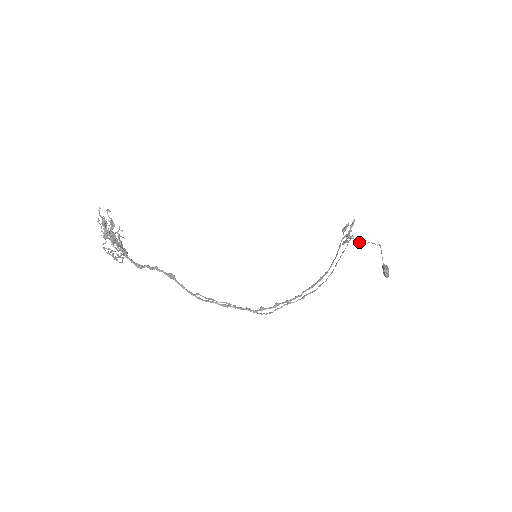
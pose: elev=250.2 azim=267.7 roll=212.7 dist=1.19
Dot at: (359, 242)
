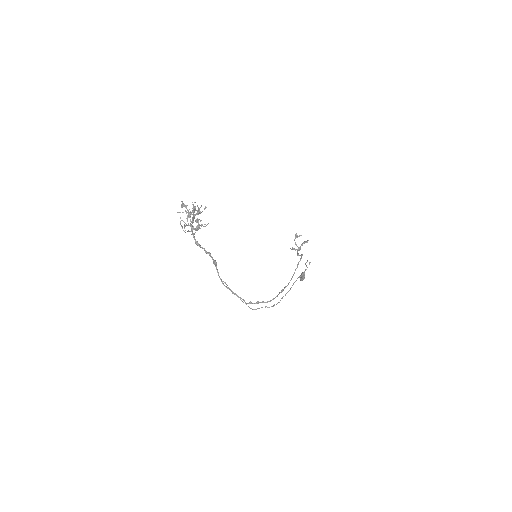
Dot at: occluded
